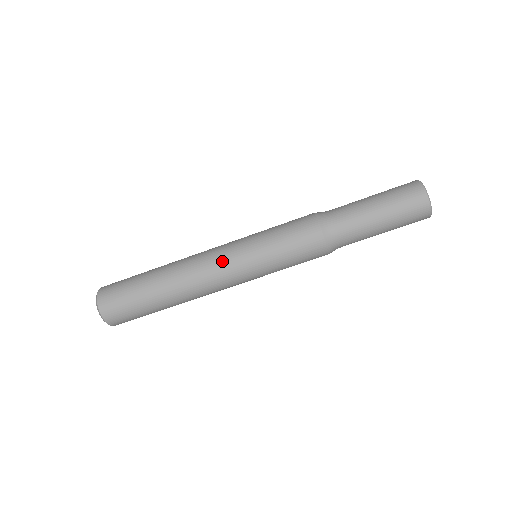
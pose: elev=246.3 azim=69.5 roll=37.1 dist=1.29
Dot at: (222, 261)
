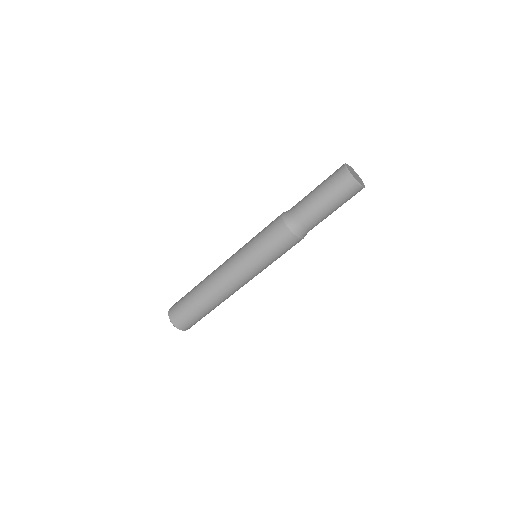
Dot at: (232, 269)
